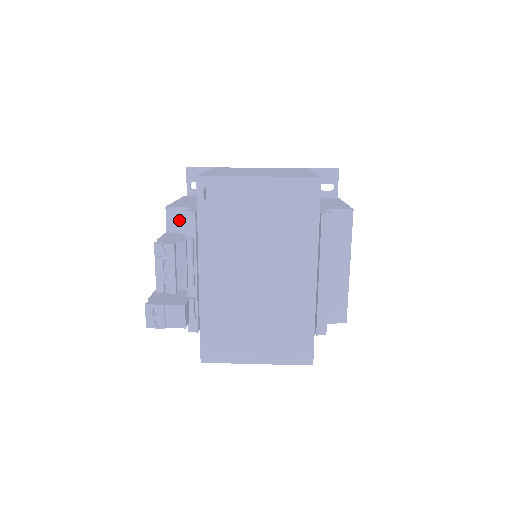
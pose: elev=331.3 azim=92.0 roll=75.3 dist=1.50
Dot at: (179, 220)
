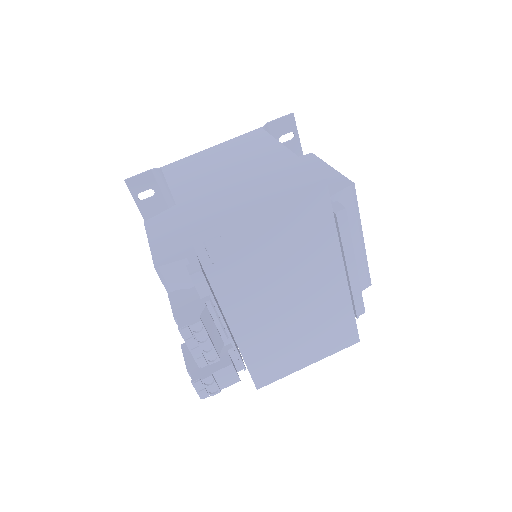
Dot at: (176, 275)
